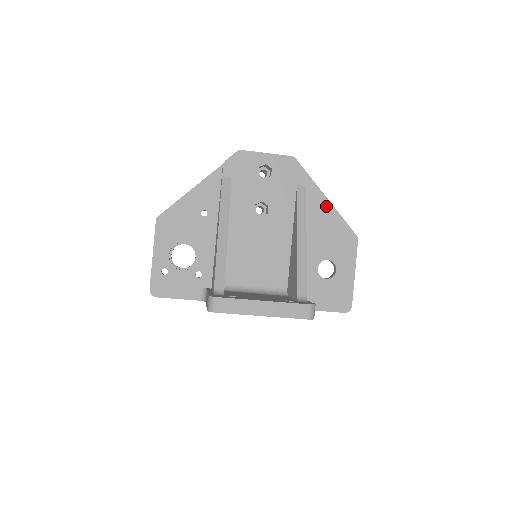
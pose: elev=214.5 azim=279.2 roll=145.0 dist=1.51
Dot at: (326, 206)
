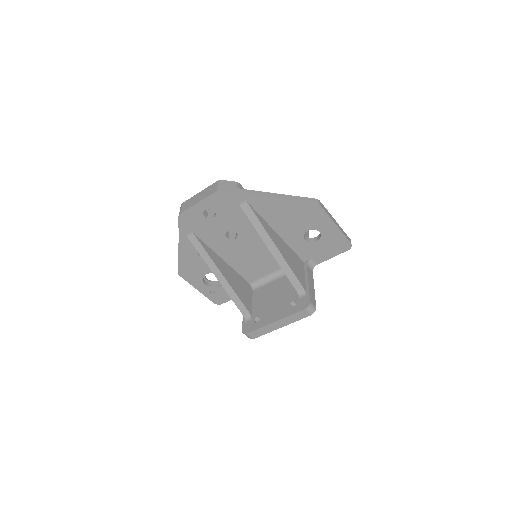
Dot at: (274, 202)
